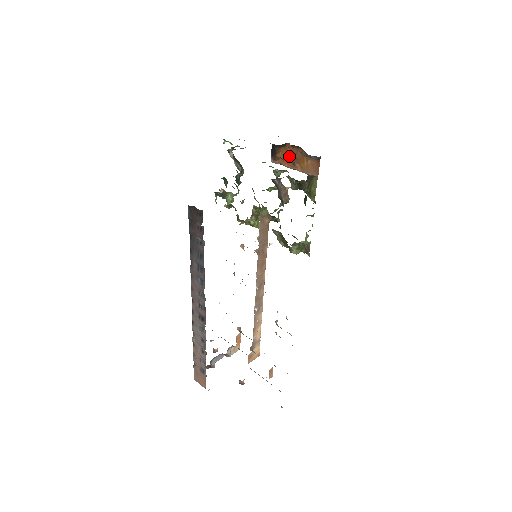
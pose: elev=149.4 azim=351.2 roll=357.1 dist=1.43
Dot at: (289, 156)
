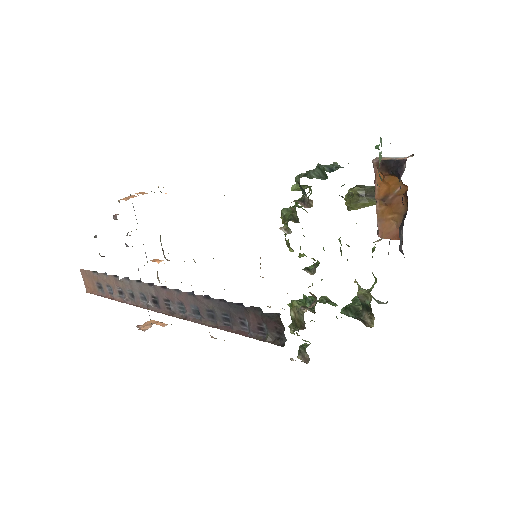
Dot at: (391, 190)
